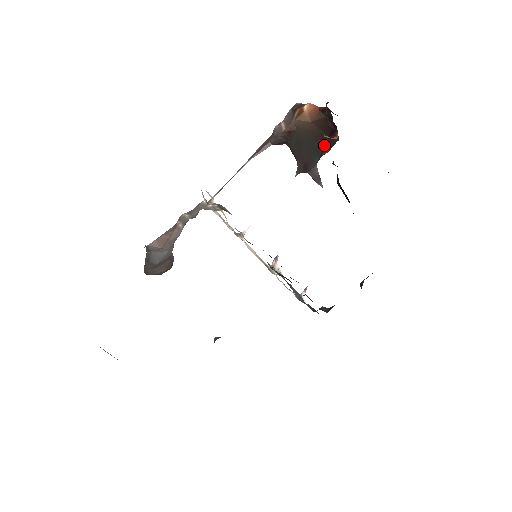
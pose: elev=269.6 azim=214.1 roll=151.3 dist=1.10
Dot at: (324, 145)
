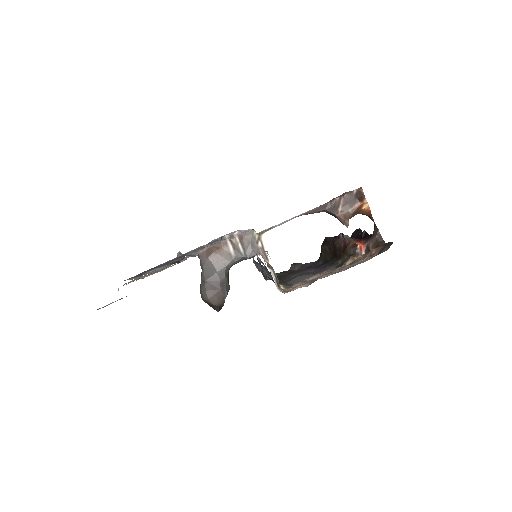
Dot at: occluded
